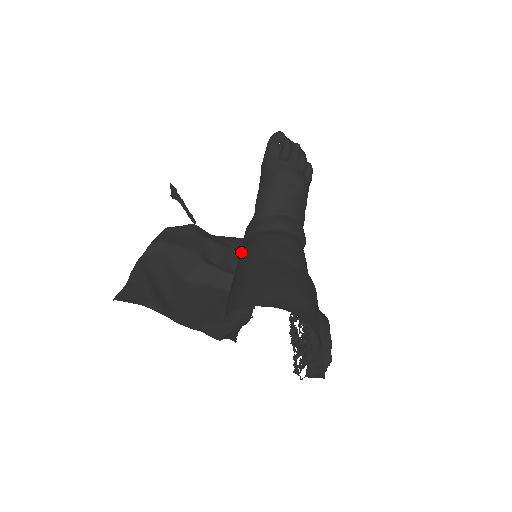
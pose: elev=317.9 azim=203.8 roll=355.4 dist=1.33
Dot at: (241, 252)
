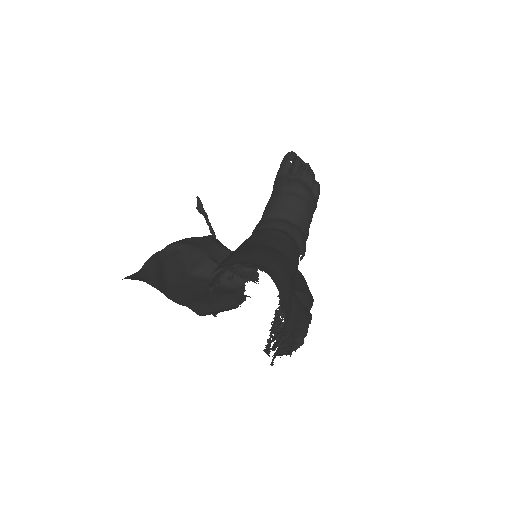
Dot at: occluded
